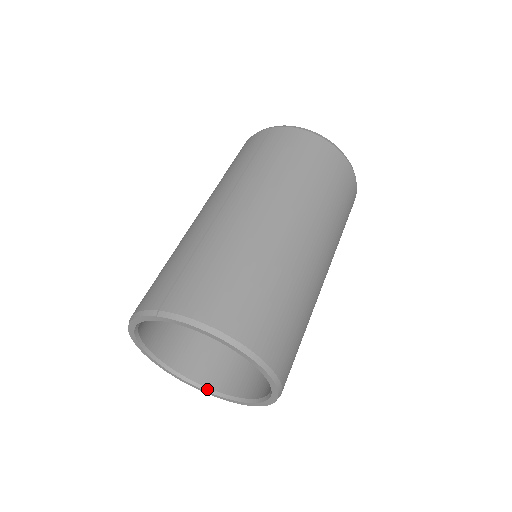
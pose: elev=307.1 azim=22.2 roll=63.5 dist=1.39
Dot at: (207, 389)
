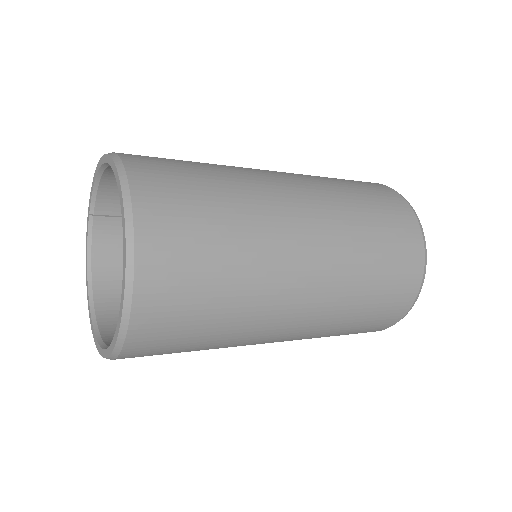
Dot at: occluded
